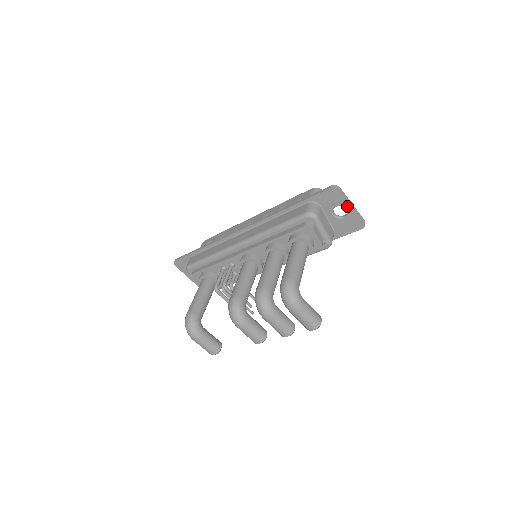
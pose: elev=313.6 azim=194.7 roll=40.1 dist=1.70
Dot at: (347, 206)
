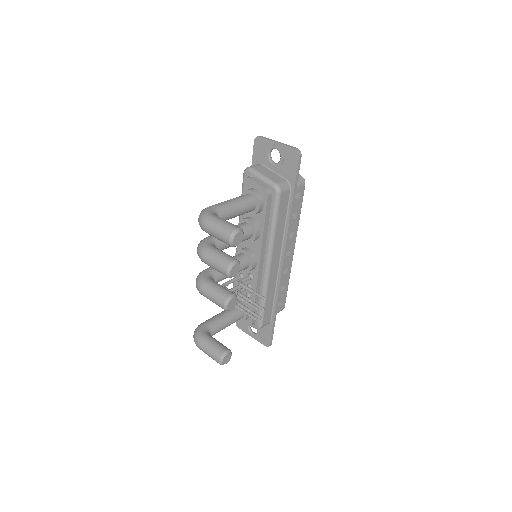
Dot at: (273, 145)
